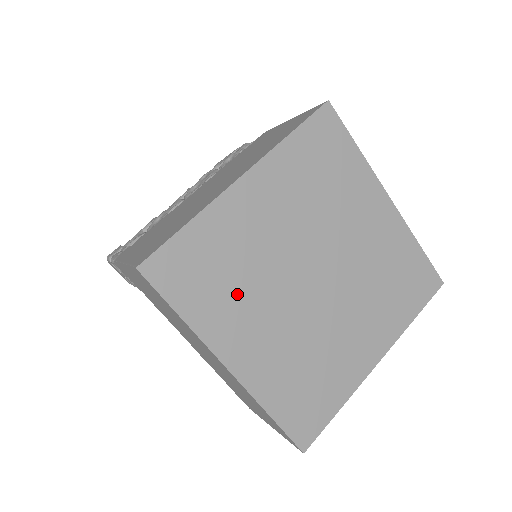
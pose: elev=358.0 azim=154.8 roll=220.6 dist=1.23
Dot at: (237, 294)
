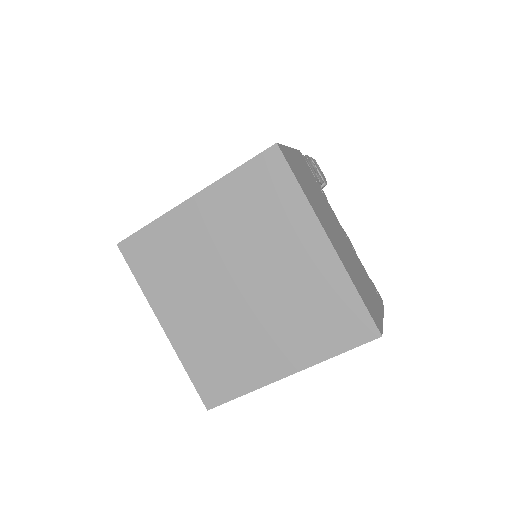
Dot at: (176, 280)
